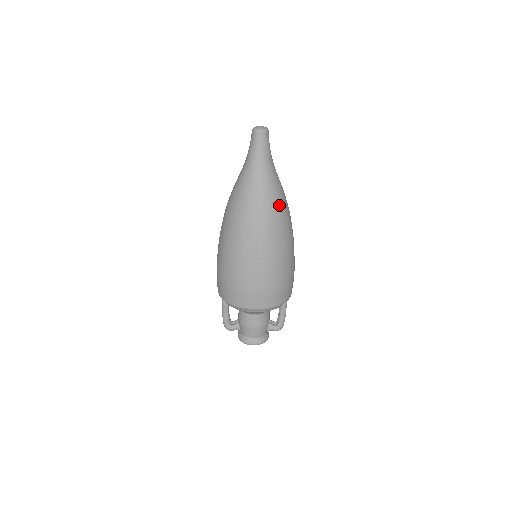
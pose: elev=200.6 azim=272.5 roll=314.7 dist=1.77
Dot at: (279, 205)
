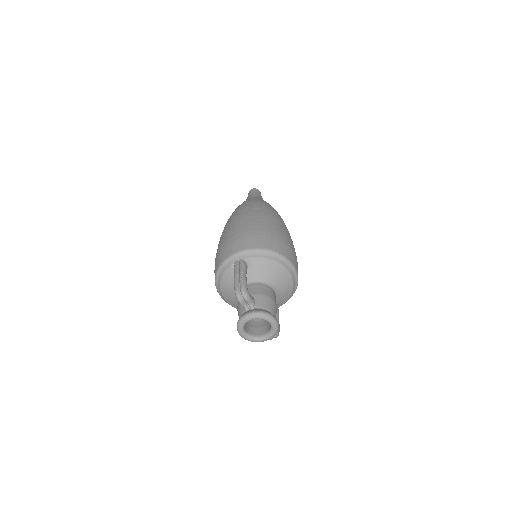
Dot at: occluded
